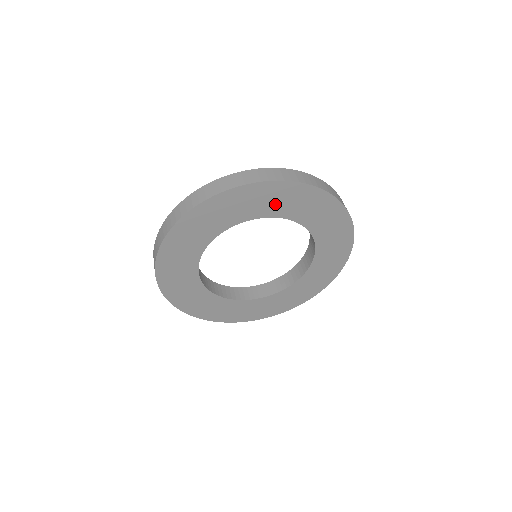
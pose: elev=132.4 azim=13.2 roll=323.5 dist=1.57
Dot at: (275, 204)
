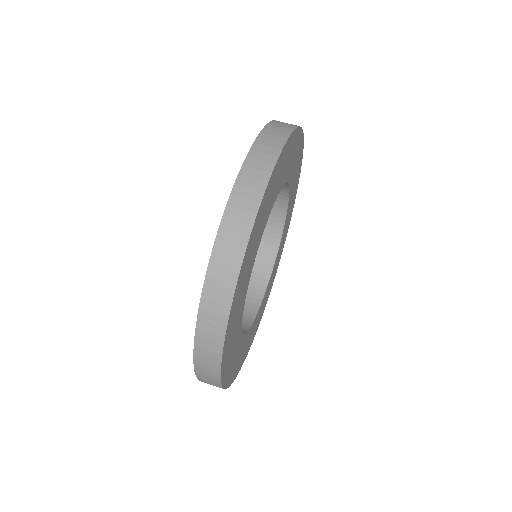
Dot at: (243, 287)
